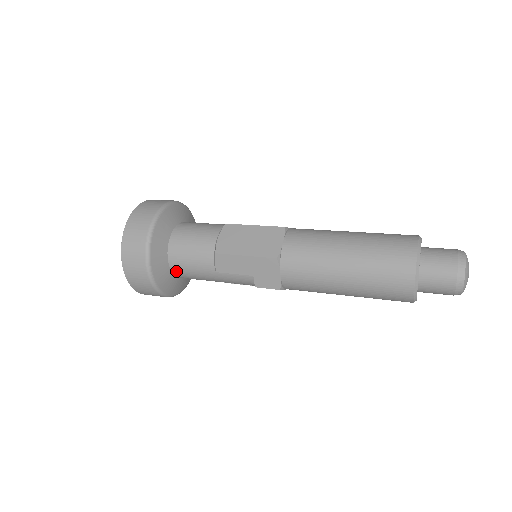
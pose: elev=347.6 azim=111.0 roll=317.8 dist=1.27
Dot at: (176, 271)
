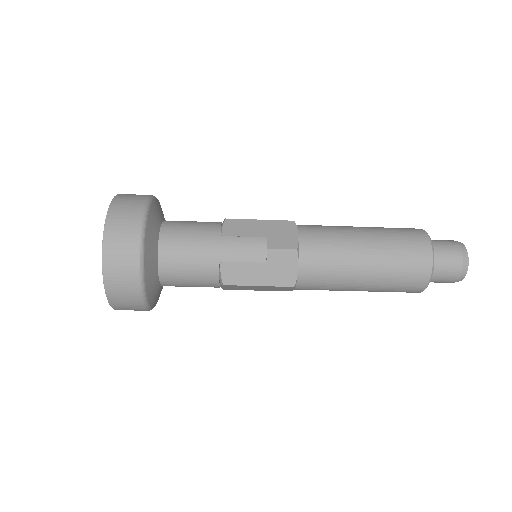
Dot at: (165, 239)
